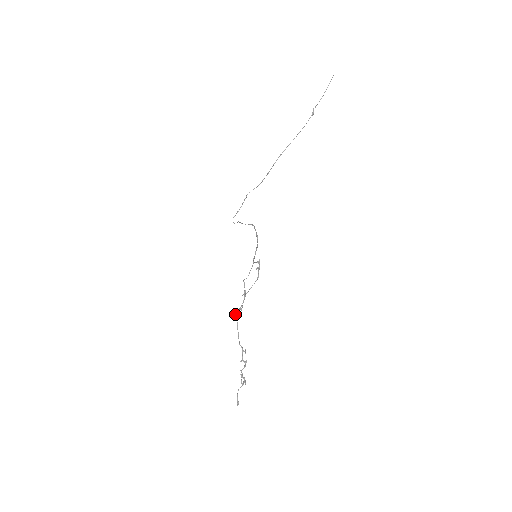
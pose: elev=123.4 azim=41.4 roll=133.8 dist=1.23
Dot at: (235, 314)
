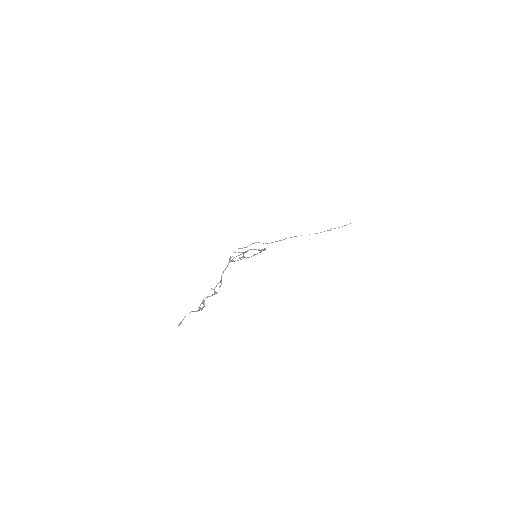
Dot at: (231, 257)
